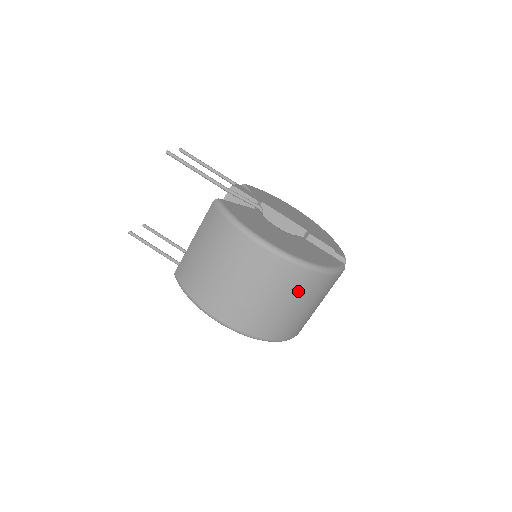
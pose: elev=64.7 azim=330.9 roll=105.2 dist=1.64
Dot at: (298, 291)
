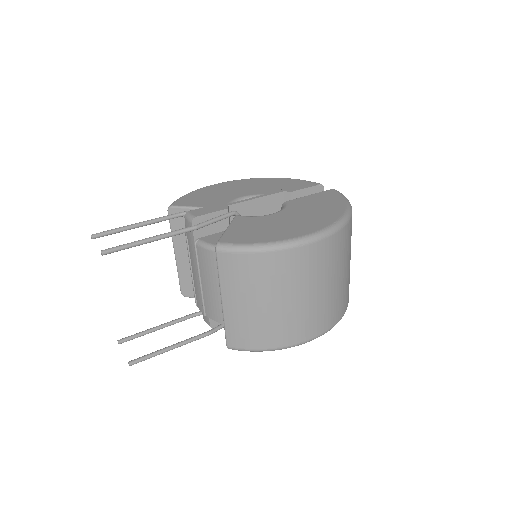
Dot at: (349, 247)
